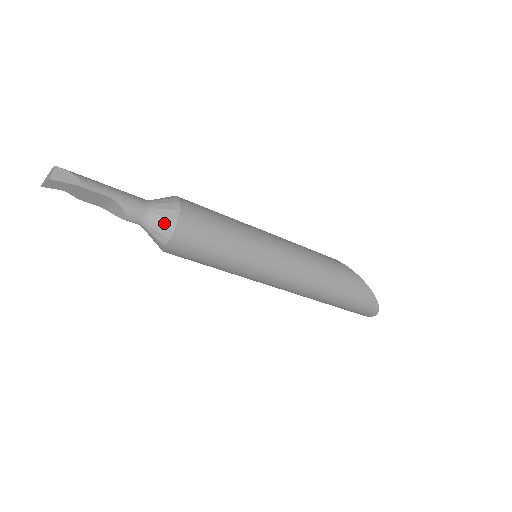
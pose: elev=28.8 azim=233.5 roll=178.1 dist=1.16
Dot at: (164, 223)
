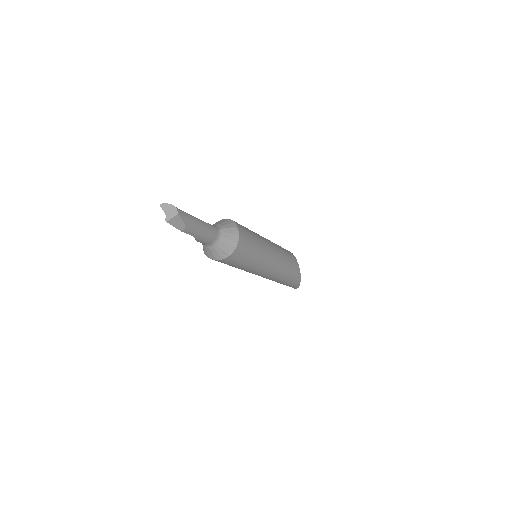
Dot at: (214, 254)
